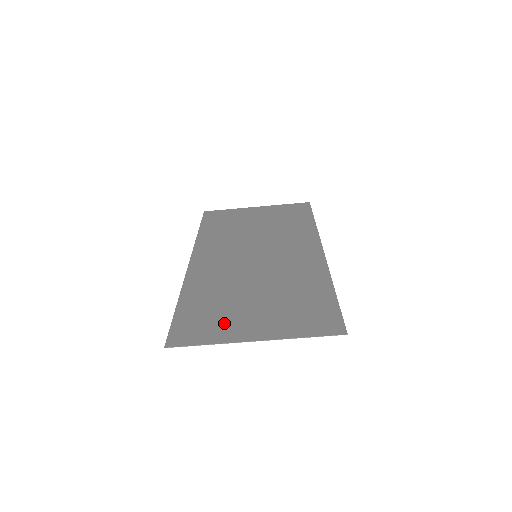
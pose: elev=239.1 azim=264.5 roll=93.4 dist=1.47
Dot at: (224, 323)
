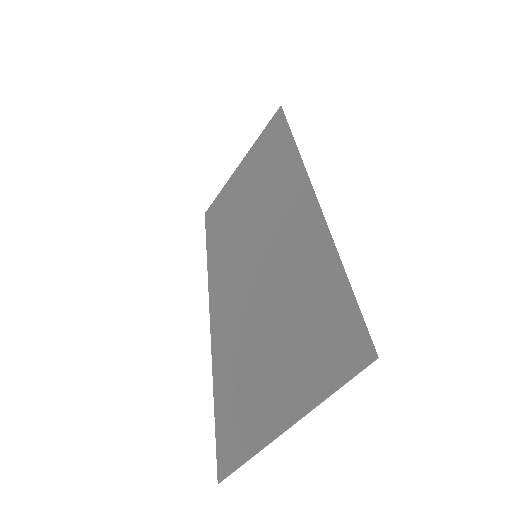
Dot at: (253, 409)
